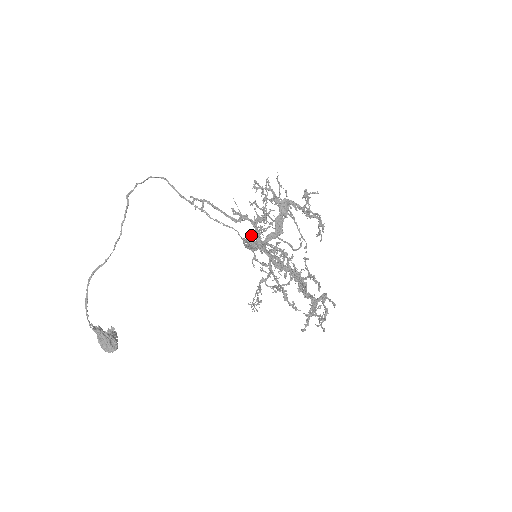
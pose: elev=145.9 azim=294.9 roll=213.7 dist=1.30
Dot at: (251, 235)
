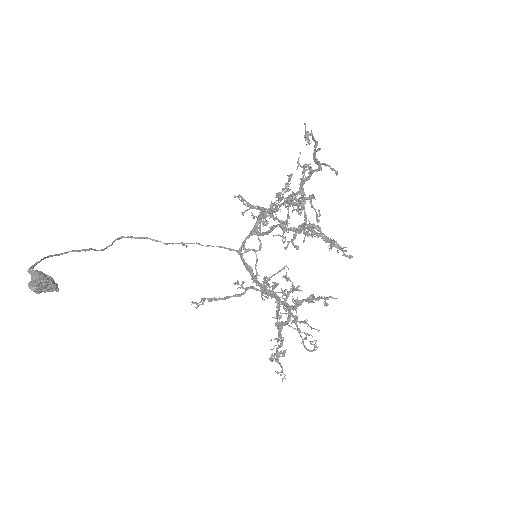
Dot at: occluded
